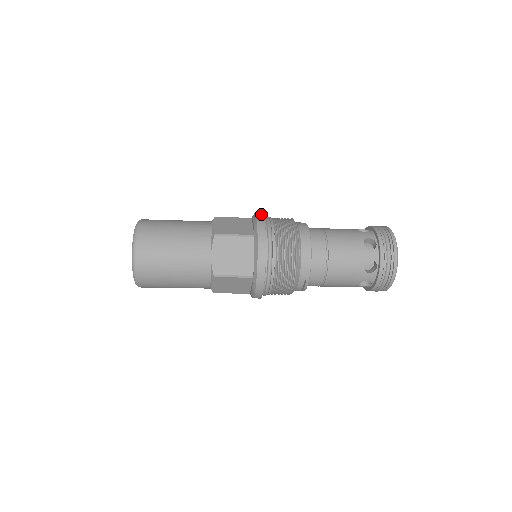
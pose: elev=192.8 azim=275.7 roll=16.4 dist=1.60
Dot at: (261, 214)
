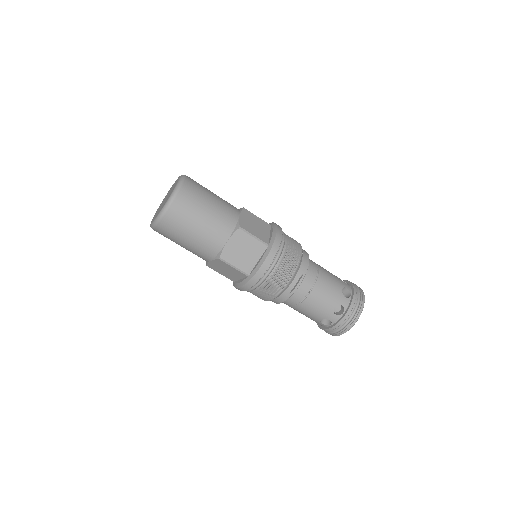
Dot at: occluded
